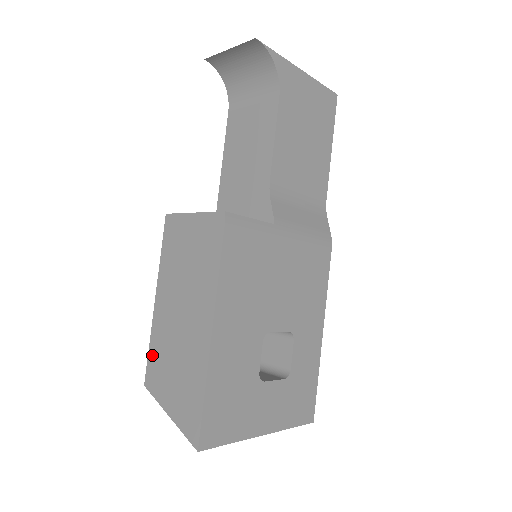
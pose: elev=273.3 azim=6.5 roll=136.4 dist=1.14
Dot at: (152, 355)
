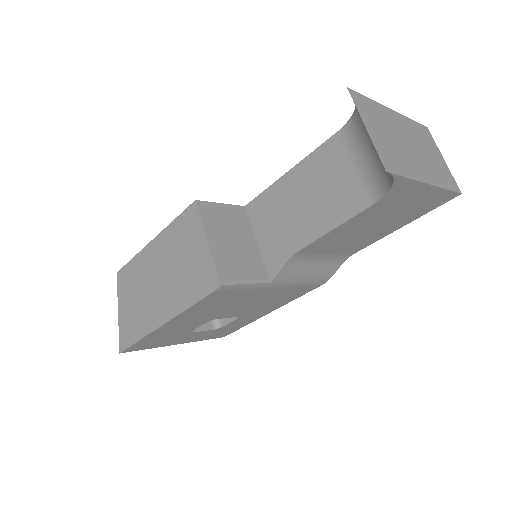
Dot at: (130, 267)
